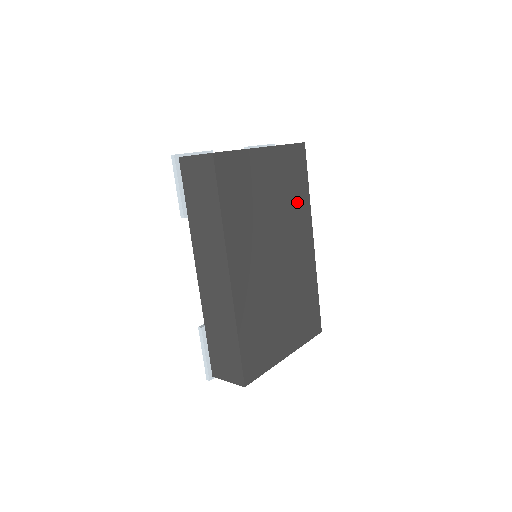
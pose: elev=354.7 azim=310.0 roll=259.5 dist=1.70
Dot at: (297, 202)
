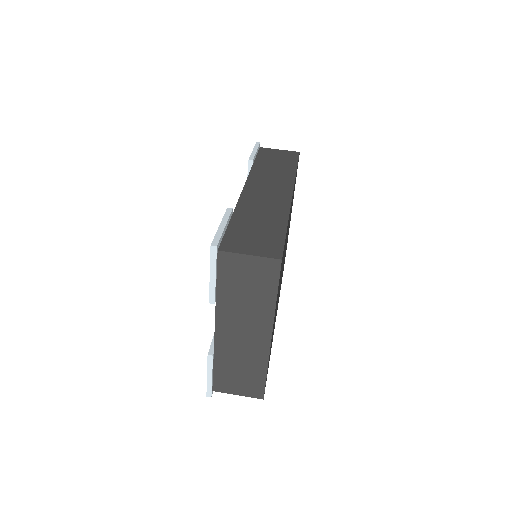
Dot at: occluded
